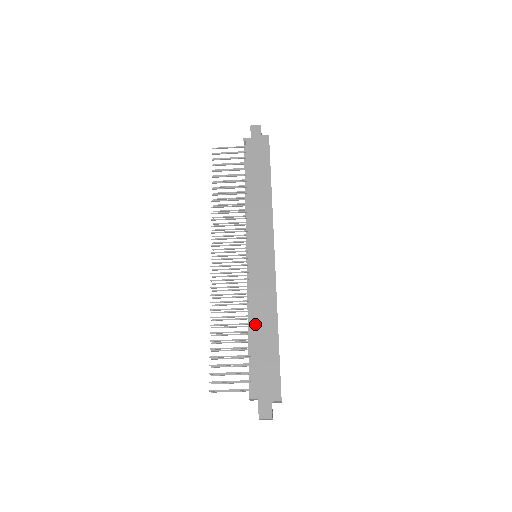
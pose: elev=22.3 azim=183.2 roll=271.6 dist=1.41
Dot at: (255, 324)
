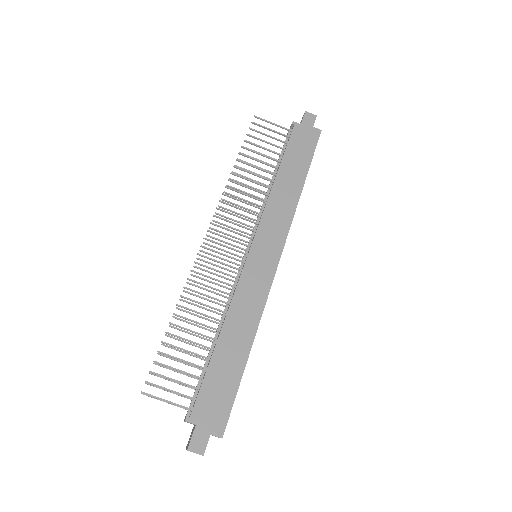
Dot at: (226, 334)
